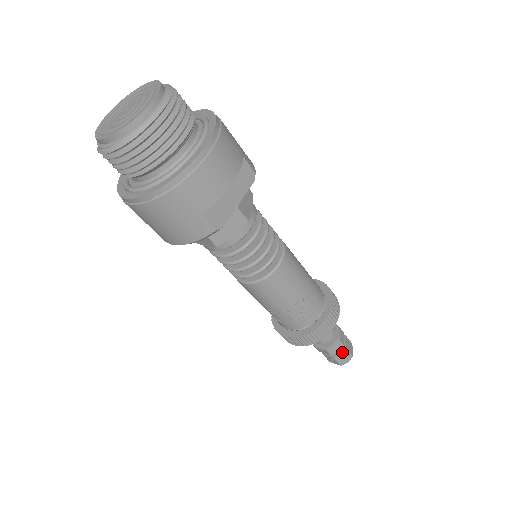
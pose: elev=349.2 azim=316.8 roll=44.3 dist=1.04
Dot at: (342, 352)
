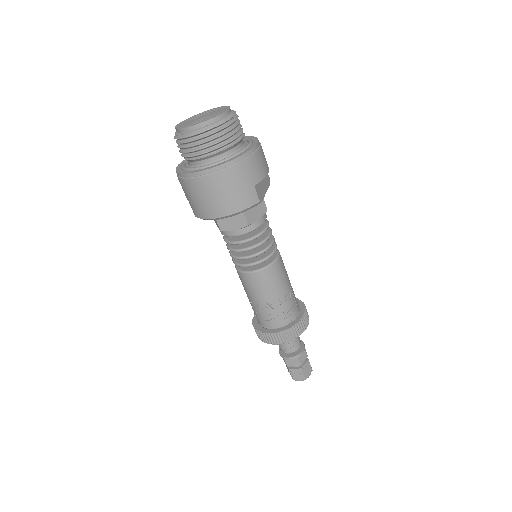
Dot at: (306, 363)
